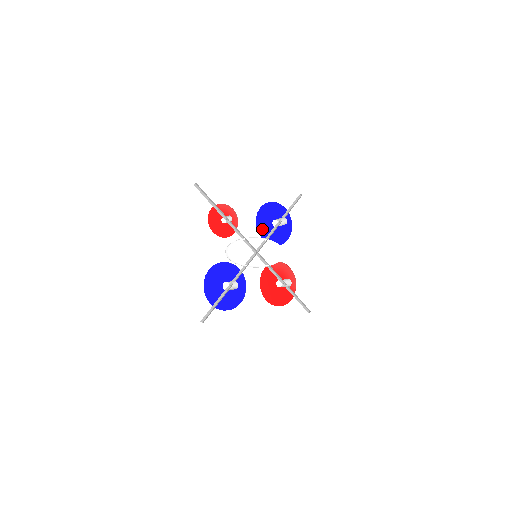
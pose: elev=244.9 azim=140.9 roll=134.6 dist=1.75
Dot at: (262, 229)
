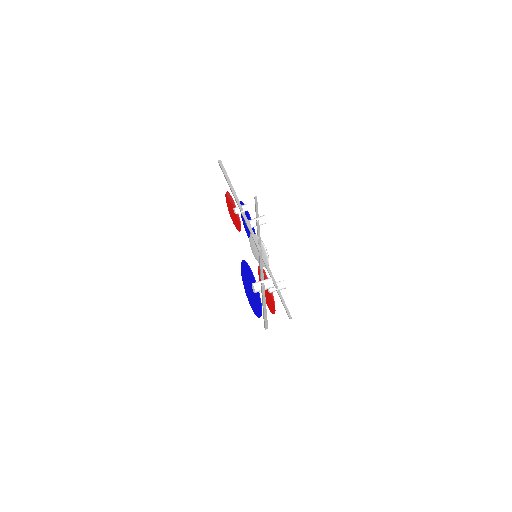
Dot at: (246, 229)
